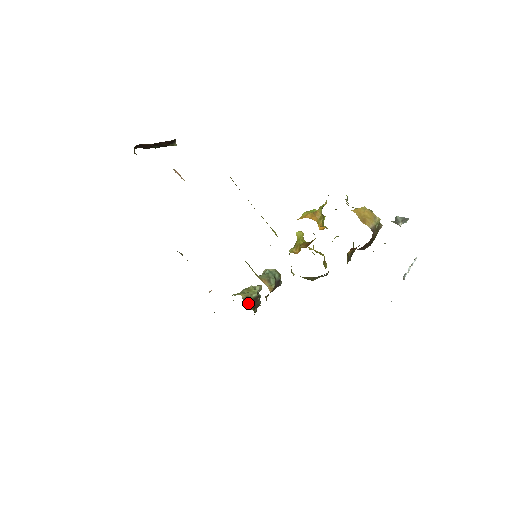
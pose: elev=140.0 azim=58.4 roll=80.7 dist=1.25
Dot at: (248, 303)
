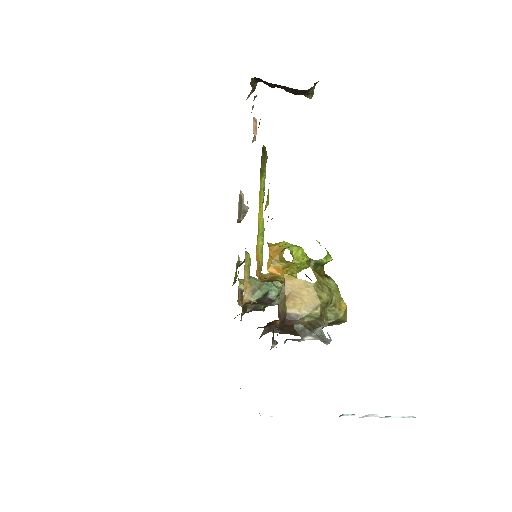
Dot at: occluded
